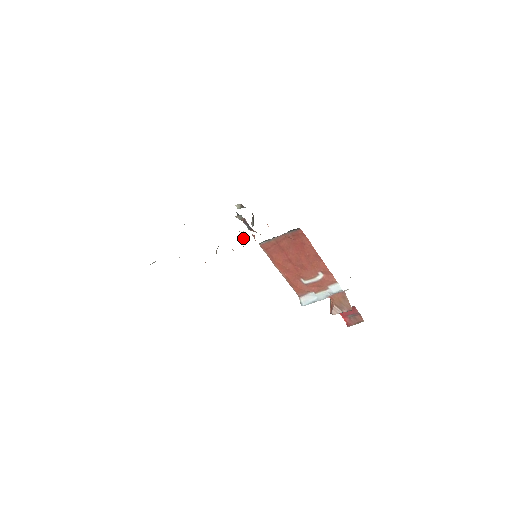
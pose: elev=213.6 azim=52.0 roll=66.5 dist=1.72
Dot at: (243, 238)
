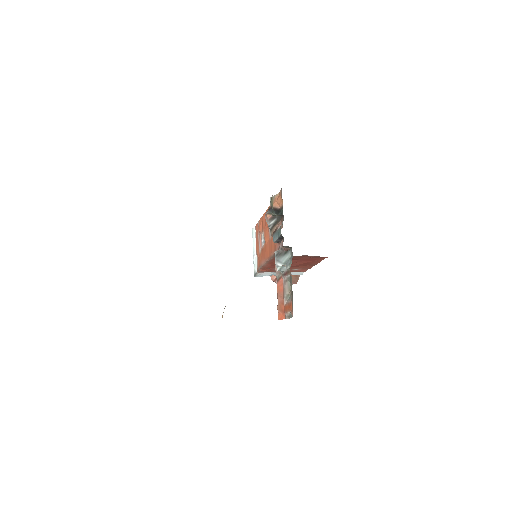
Dot at: (280, 270)
